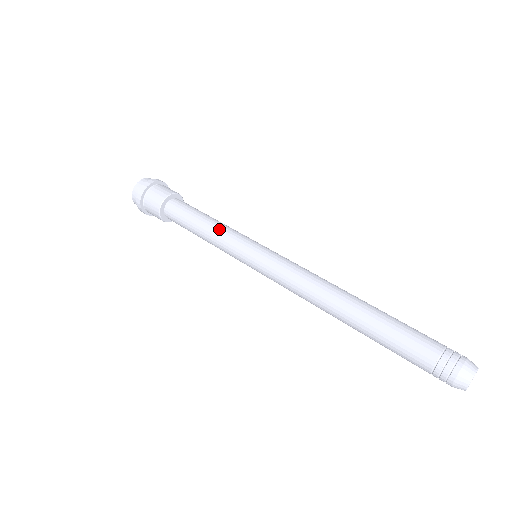
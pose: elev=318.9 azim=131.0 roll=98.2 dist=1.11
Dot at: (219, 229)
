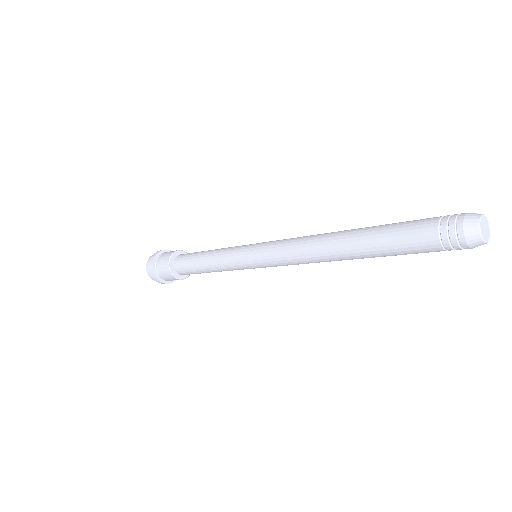
Dot at: (217, 254)
